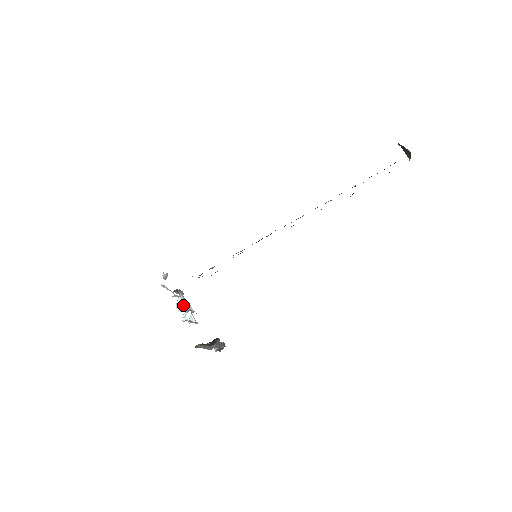
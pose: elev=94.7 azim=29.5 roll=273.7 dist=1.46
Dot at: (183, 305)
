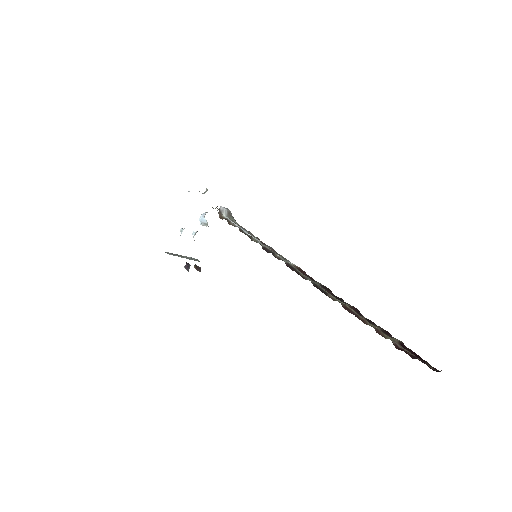
Dot at: (204, 219)
